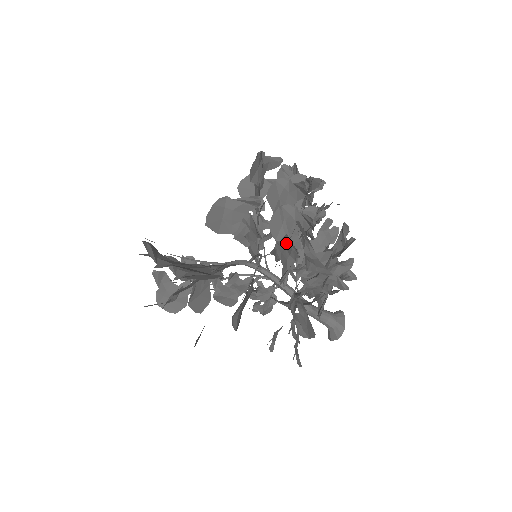
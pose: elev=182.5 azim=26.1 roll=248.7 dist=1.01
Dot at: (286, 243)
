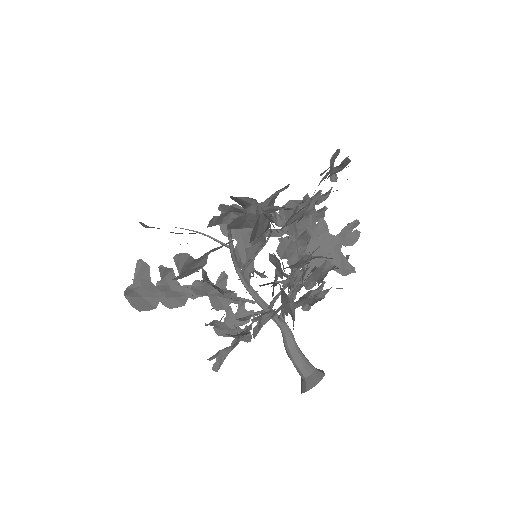
Dot at: occluded
